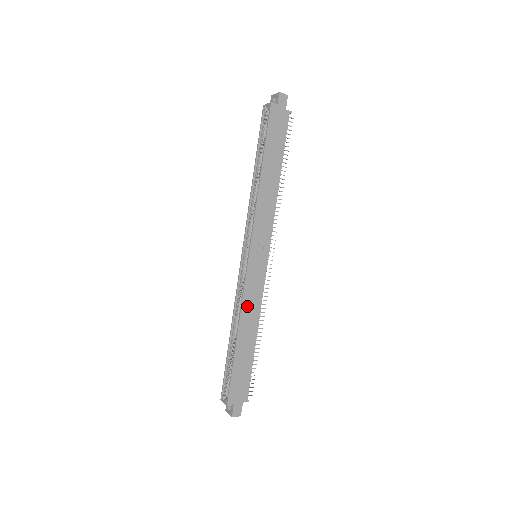
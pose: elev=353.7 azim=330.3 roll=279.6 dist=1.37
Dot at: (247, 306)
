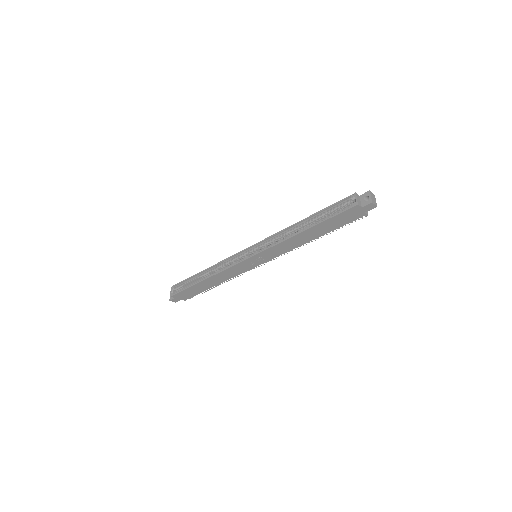
Dot at: (224, 274)
